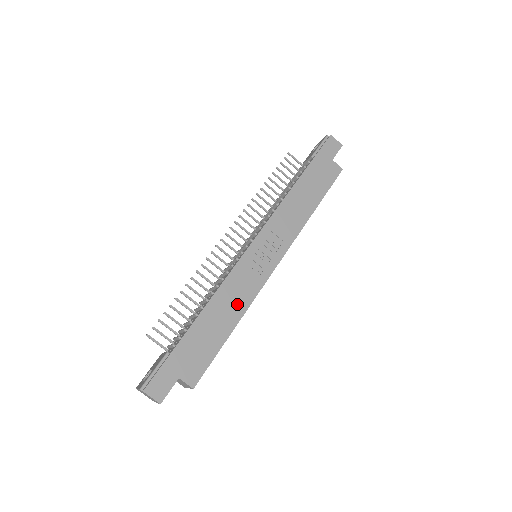
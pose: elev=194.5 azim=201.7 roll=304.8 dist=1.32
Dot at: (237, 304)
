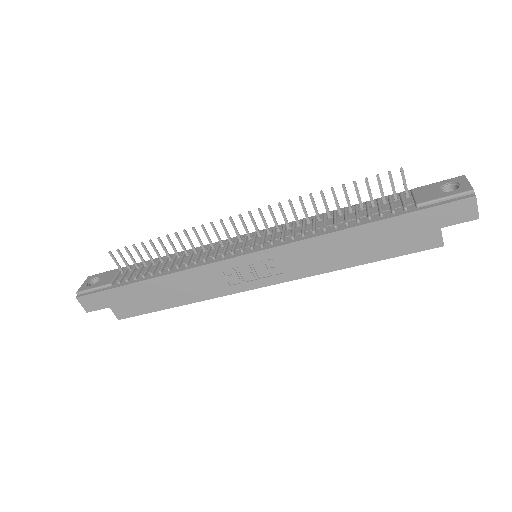
Dot at: (193, 292)
